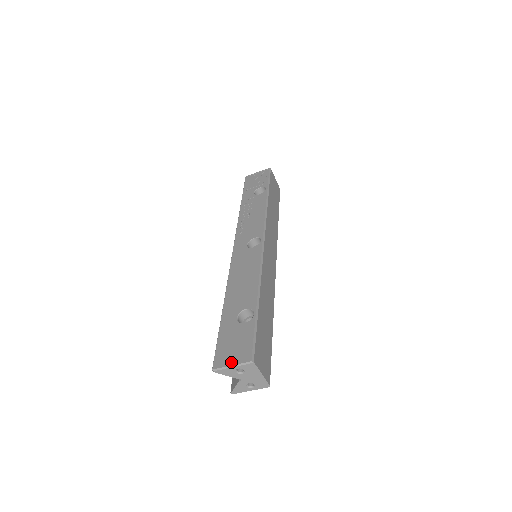
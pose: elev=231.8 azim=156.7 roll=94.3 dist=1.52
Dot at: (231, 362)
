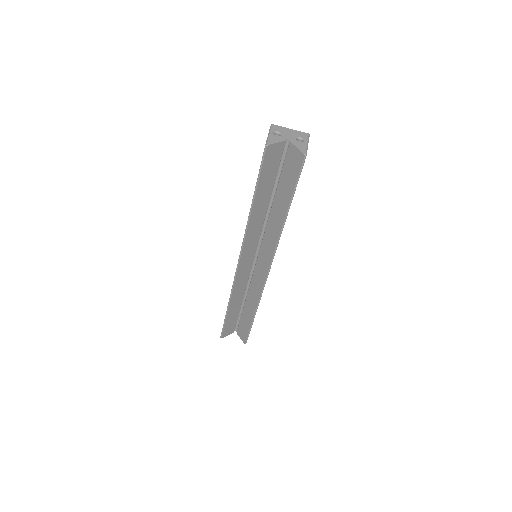
Dot at: occluded
